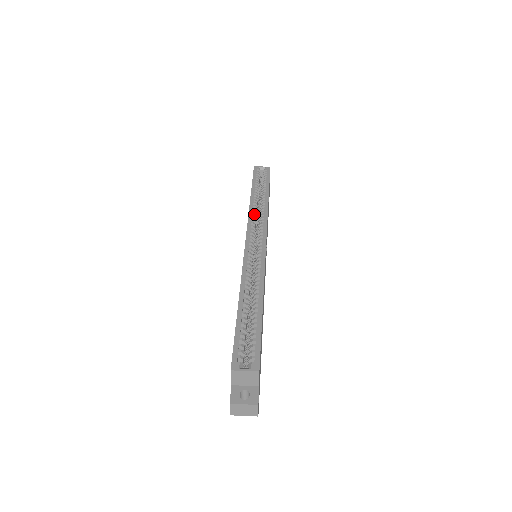
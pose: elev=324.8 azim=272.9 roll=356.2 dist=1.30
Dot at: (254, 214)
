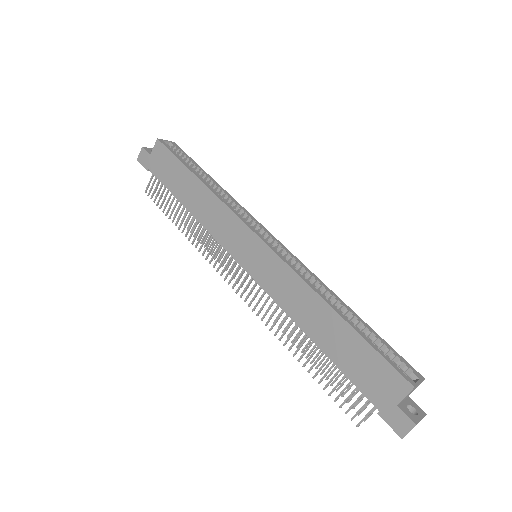
Dot at: (229, 204)
